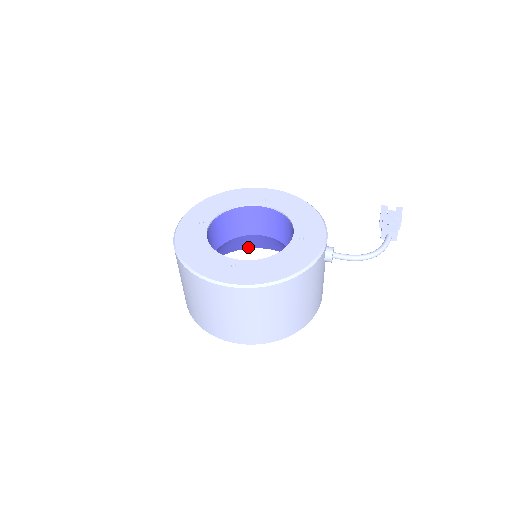
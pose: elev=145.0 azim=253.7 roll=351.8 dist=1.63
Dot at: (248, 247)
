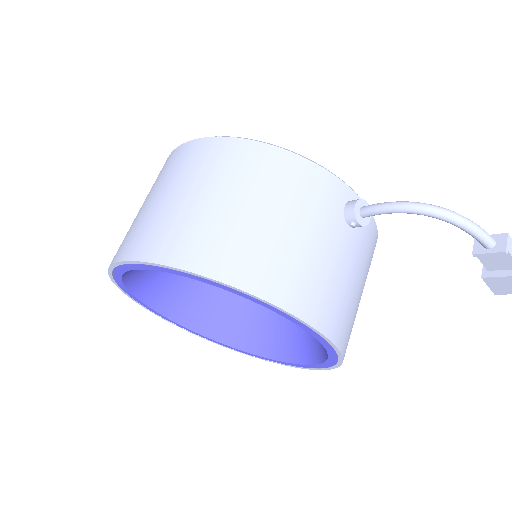
Dot at: (263, 351)
